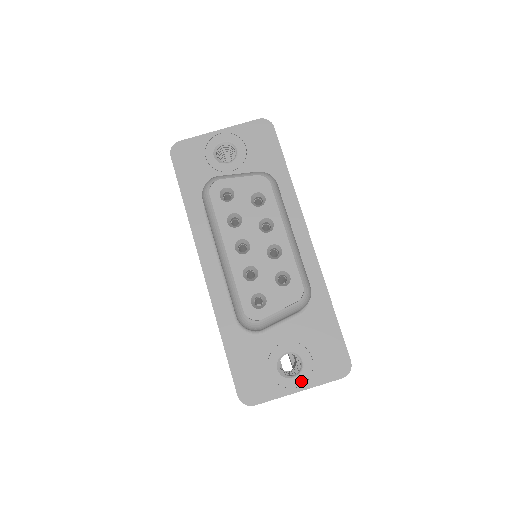
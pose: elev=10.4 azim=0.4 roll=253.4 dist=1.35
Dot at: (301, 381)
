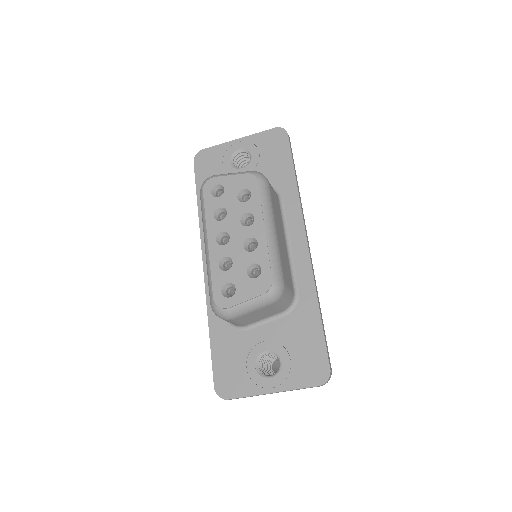
Dot at: (276, 382)
